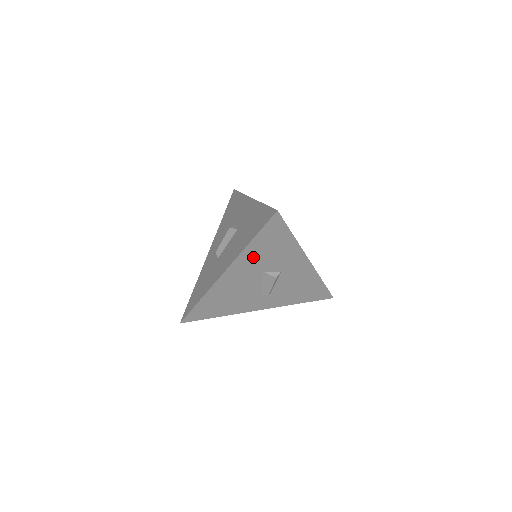
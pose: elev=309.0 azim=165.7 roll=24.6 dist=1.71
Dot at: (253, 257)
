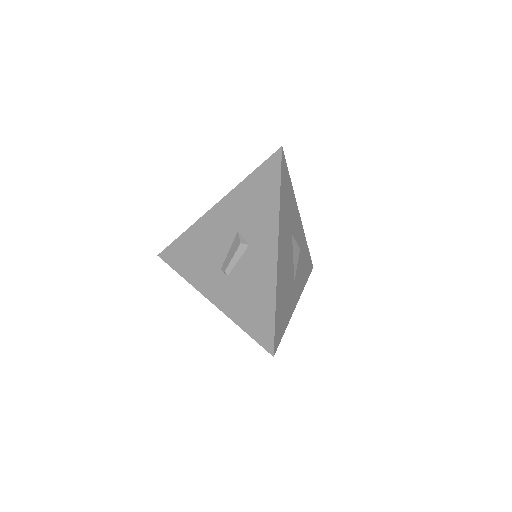
Dot at: (241, 201)
